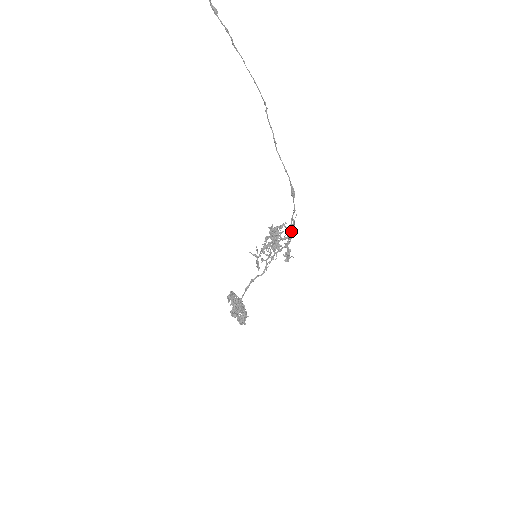
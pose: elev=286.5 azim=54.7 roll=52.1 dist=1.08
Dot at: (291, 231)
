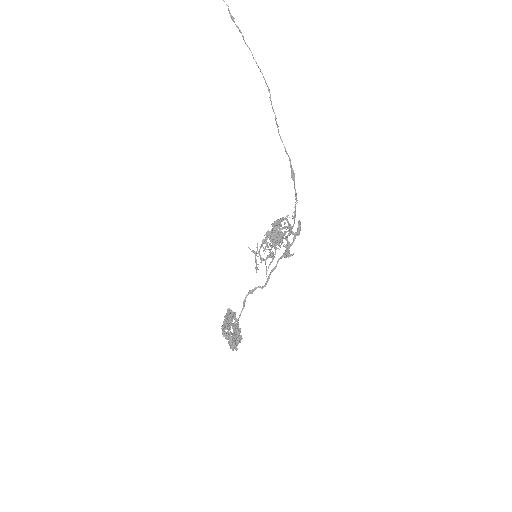
Dot at: (296, 232)
